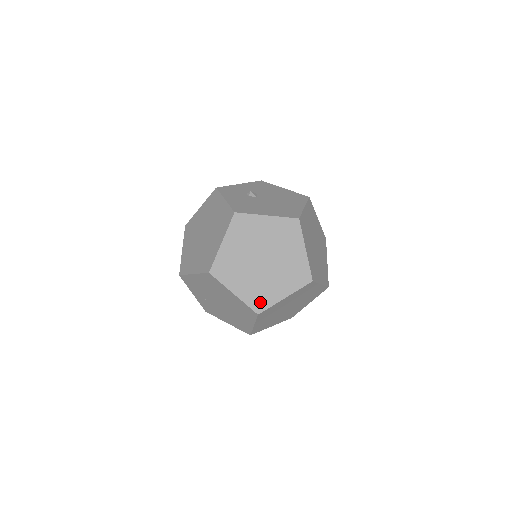
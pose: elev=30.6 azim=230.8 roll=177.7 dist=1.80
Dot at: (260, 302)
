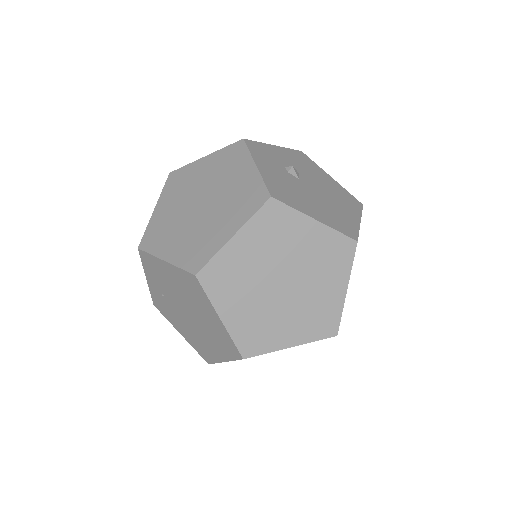
Dot at: (254, 342)
